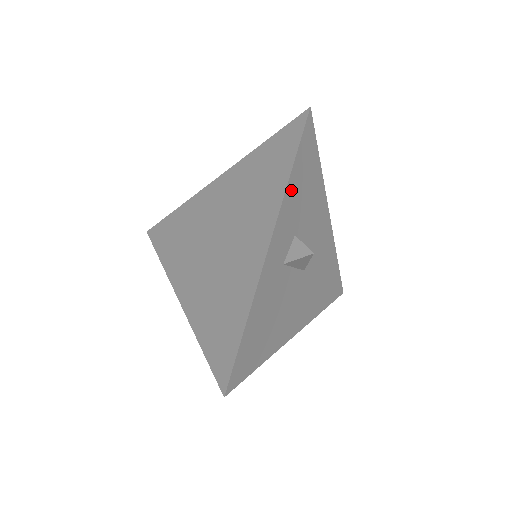
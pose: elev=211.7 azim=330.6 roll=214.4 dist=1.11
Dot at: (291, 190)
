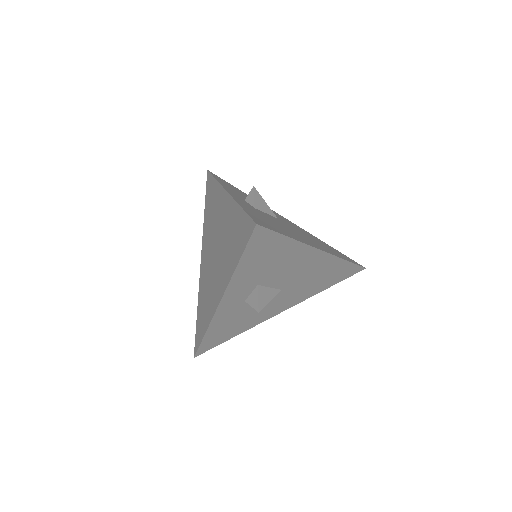
Dot at: (241, 272)
